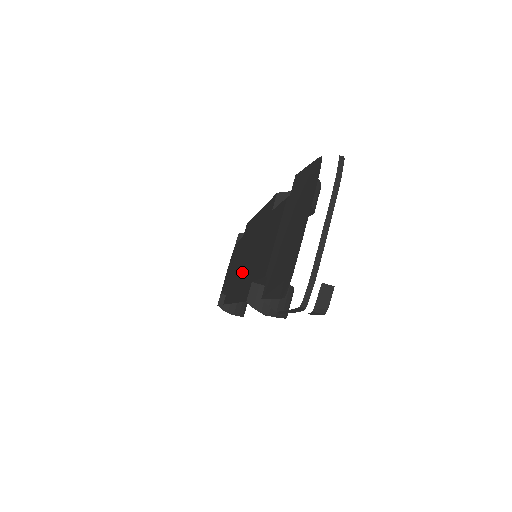
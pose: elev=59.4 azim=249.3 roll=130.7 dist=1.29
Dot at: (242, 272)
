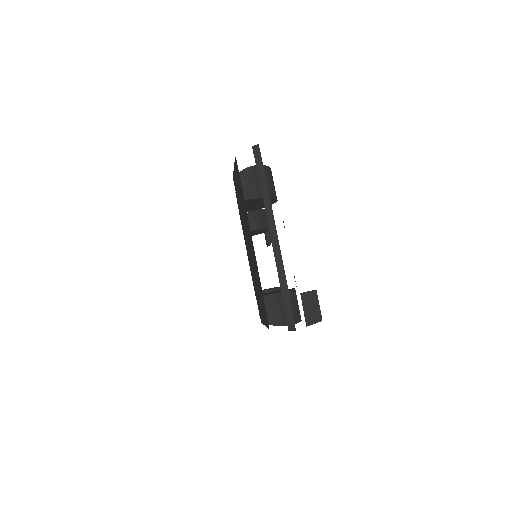
Dot at: occluded
